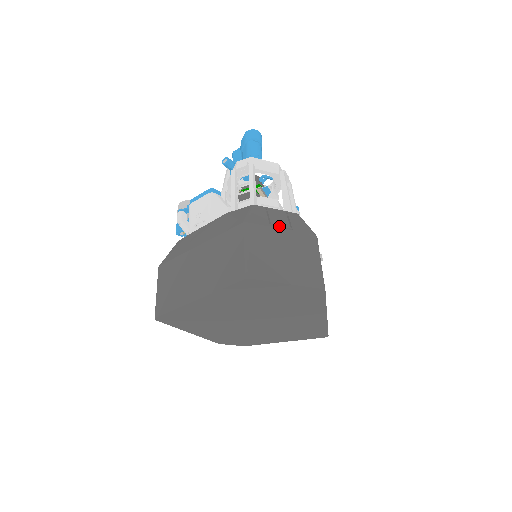
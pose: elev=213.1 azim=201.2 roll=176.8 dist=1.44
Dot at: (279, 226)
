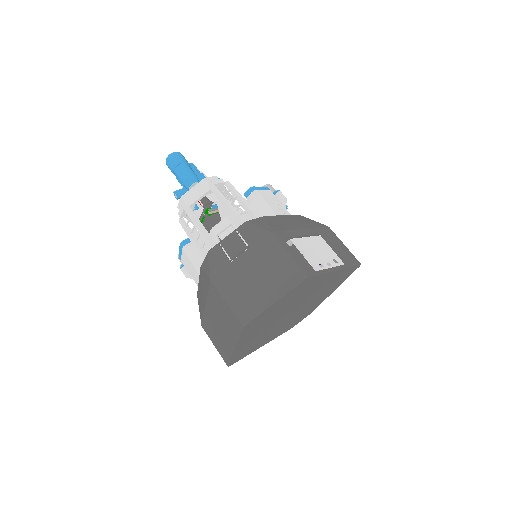
Dot at: (237, 255)
